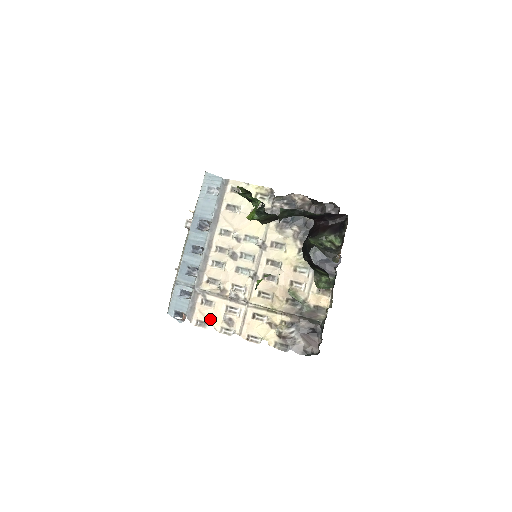
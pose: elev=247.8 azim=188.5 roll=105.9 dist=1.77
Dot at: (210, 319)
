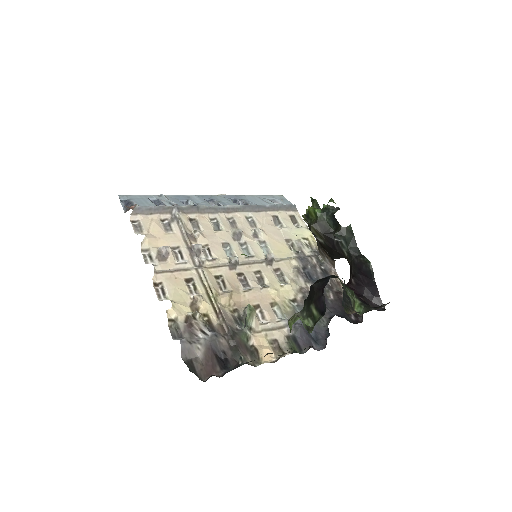
Dot at: (150, 233)
